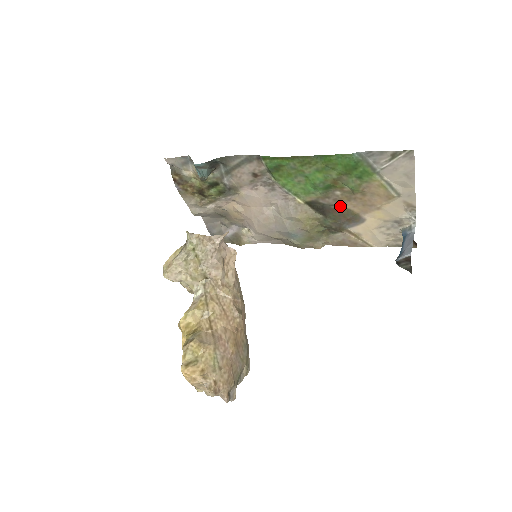
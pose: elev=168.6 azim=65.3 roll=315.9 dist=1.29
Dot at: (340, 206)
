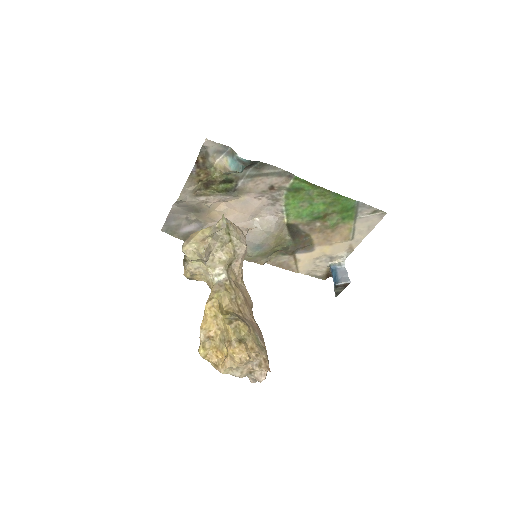
Dot at: (308, 235)
